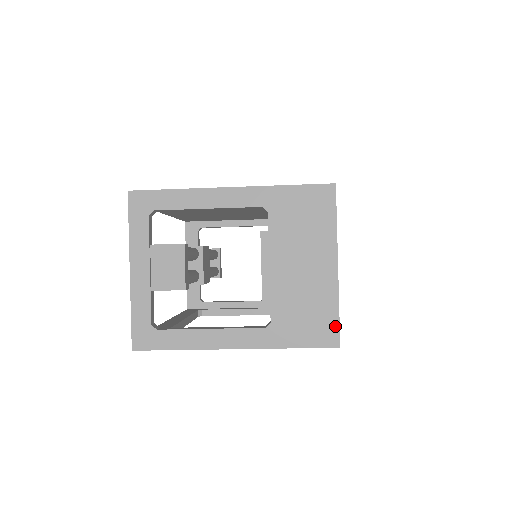
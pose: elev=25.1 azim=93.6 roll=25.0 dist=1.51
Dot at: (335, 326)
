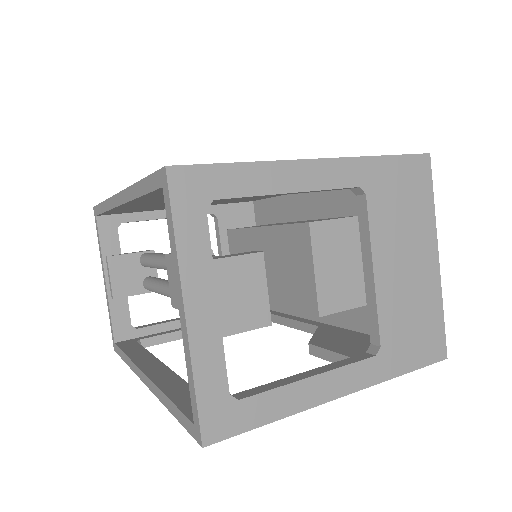
Dot at: (441, 334)
